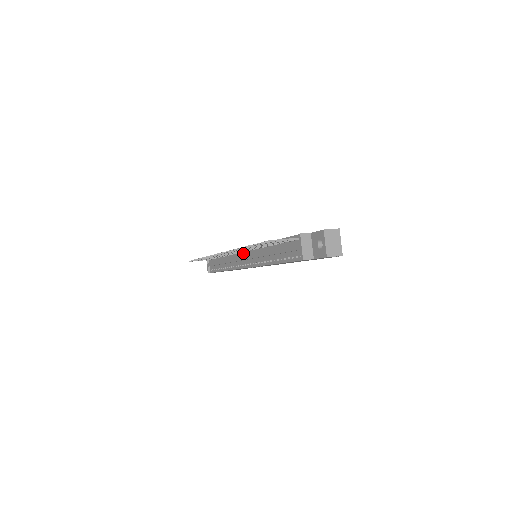
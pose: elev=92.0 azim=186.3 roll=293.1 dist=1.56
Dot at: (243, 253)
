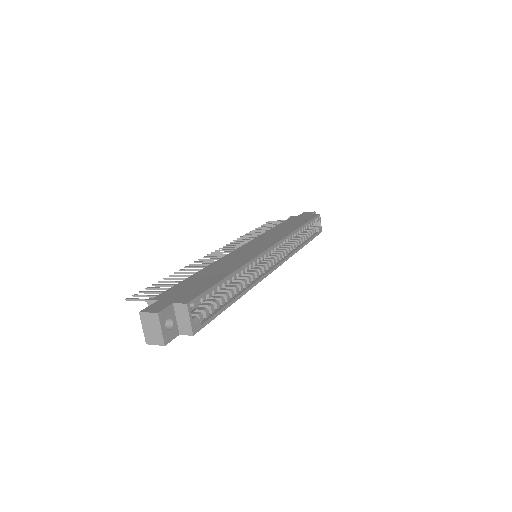
Dot at: occluded
